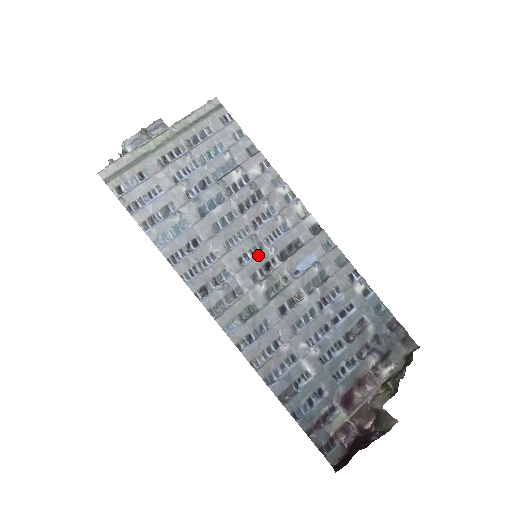
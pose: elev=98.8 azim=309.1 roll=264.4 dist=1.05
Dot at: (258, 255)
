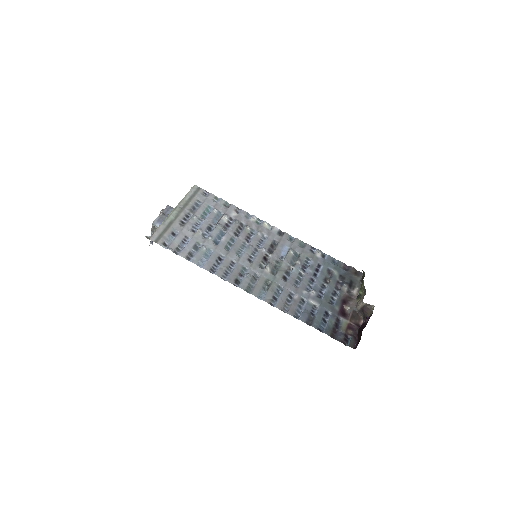
Dot at: (257, 255)
